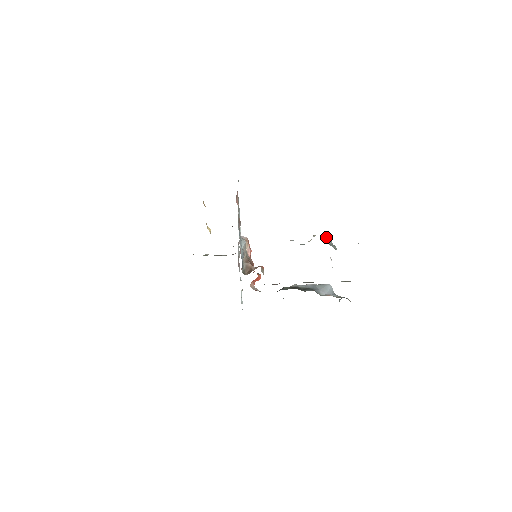
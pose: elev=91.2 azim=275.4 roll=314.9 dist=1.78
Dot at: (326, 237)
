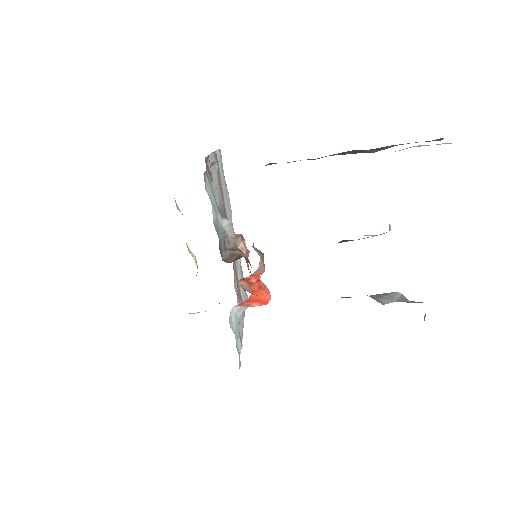
Dot at: occluded
